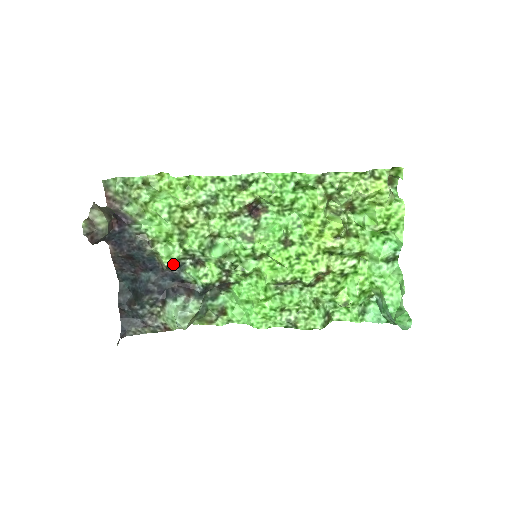
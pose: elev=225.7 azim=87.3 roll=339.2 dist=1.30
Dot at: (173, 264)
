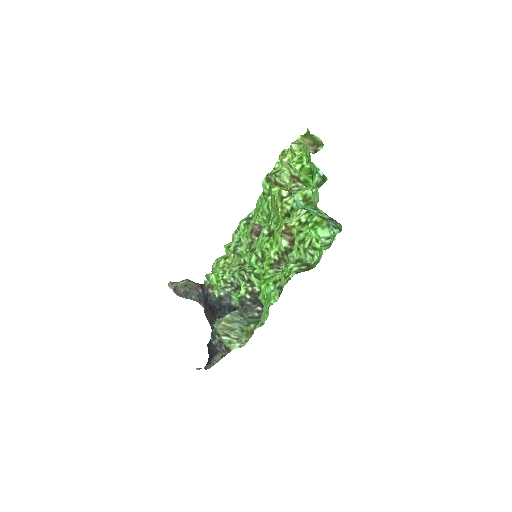
Dot at: (221, 294)
